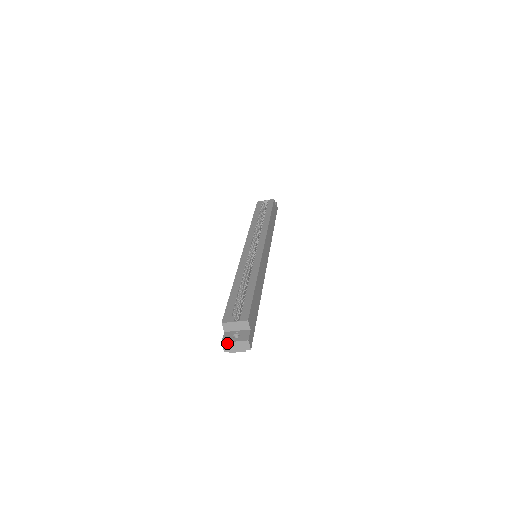
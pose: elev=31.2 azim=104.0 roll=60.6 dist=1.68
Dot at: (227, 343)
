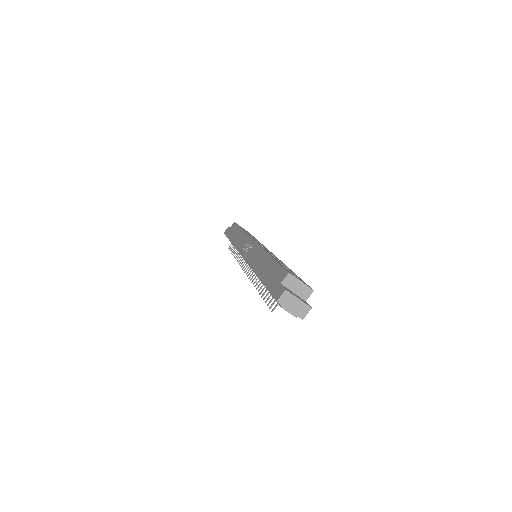
Dot at: (290, 294)
